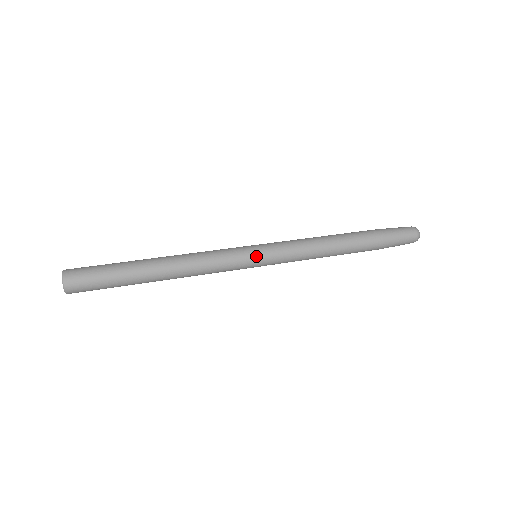
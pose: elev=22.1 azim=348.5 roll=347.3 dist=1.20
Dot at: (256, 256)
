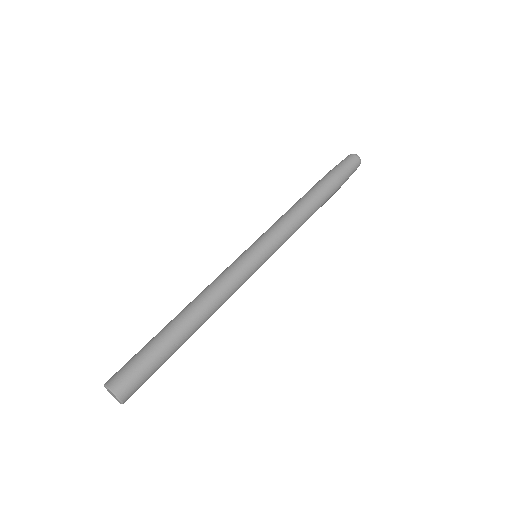
Dot at: (259, 255)
